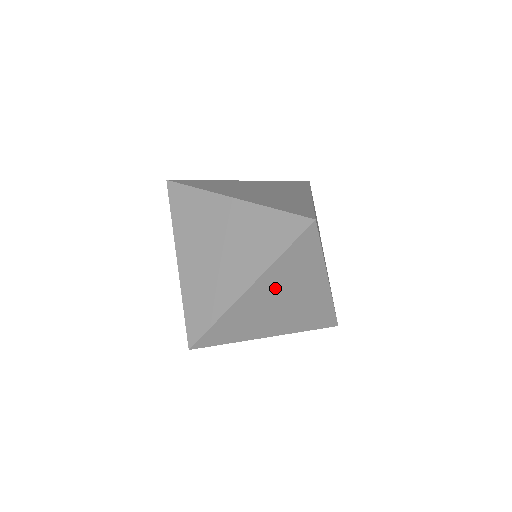
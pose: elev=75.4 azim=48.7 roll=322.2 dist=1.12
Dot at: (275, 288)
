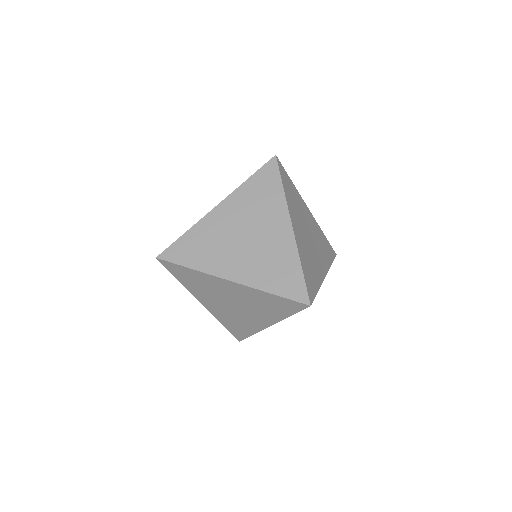
Dot at: (242, 296)
